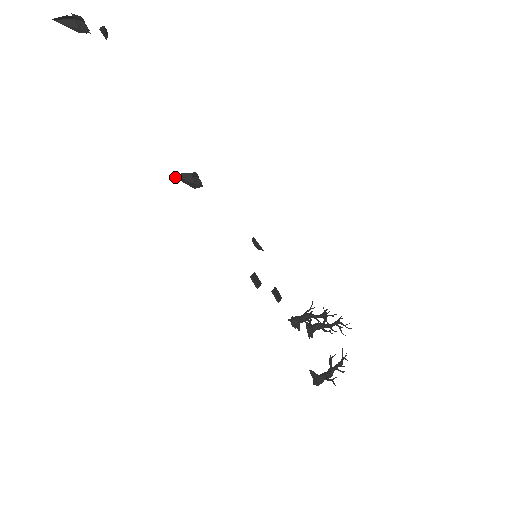
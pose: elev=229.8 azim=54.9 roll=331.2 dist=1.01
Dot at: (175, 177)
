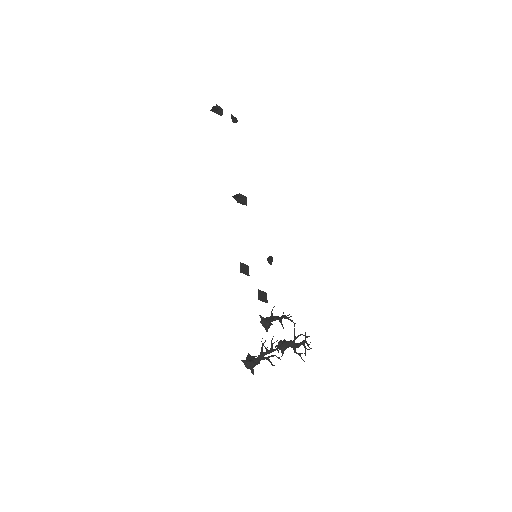
Dot at: (234, 198)
